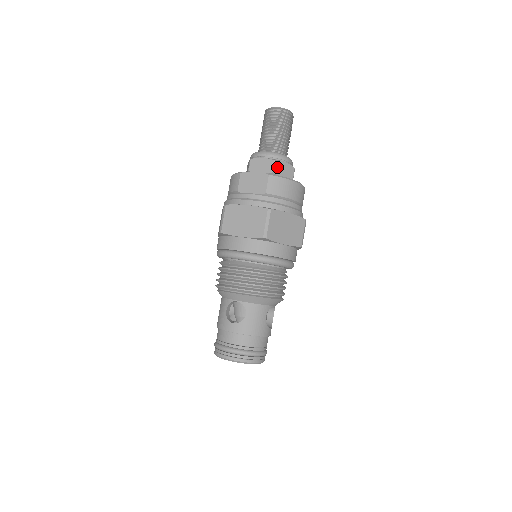
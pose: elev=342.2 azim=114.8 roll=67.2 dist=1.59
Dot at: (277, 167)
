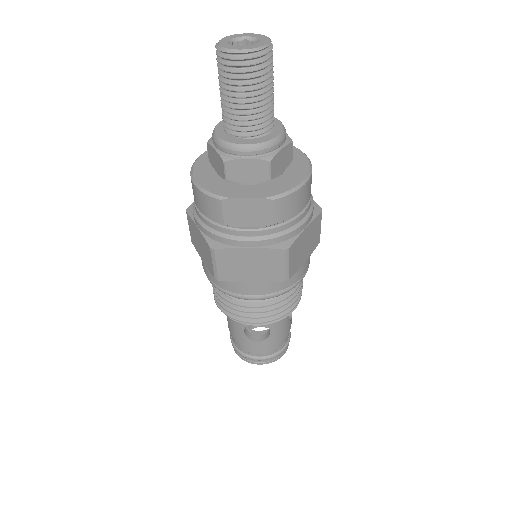
Dot at: (274, 166)
